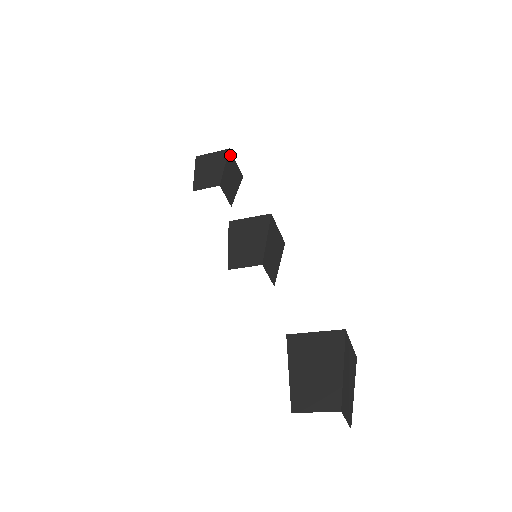
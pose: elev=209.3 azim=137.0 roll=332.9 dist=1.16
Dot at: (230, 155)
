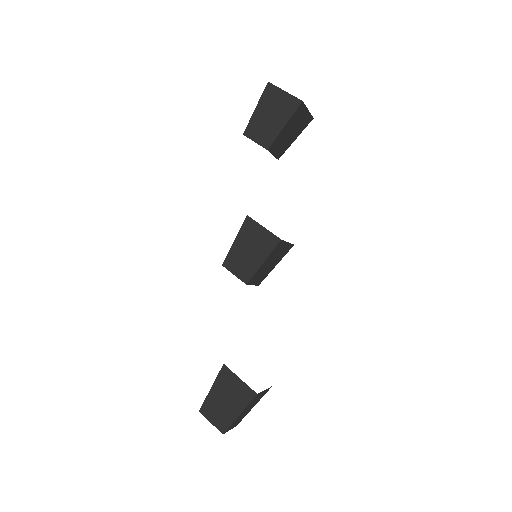
Dot at: (300, 107)
